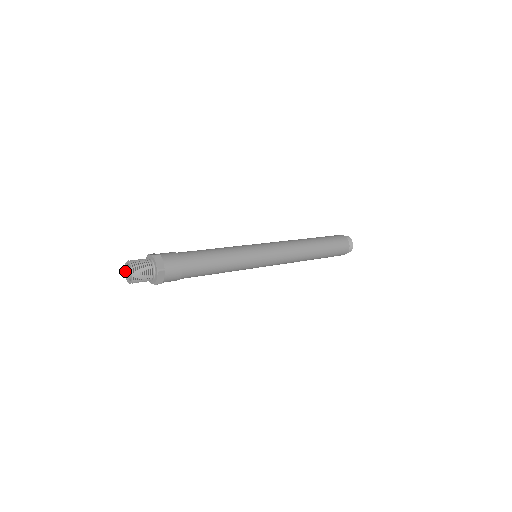
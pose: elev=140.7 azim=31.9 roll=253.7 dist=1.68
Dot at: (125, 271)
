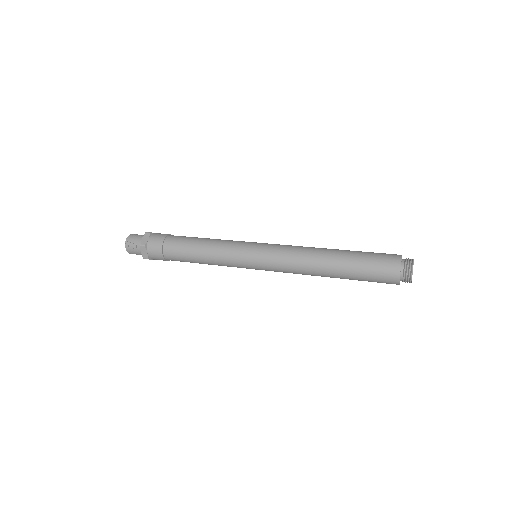
Dot at: occluded
